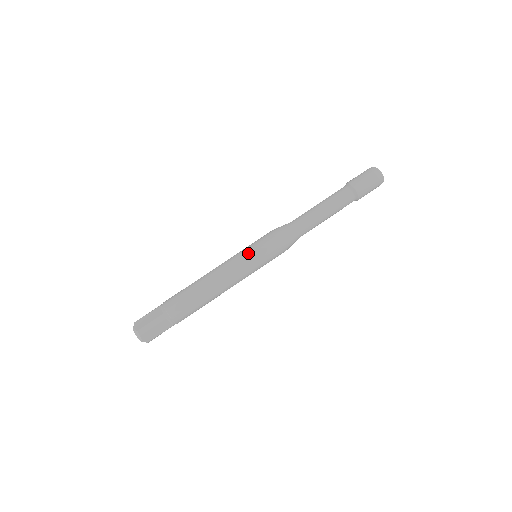
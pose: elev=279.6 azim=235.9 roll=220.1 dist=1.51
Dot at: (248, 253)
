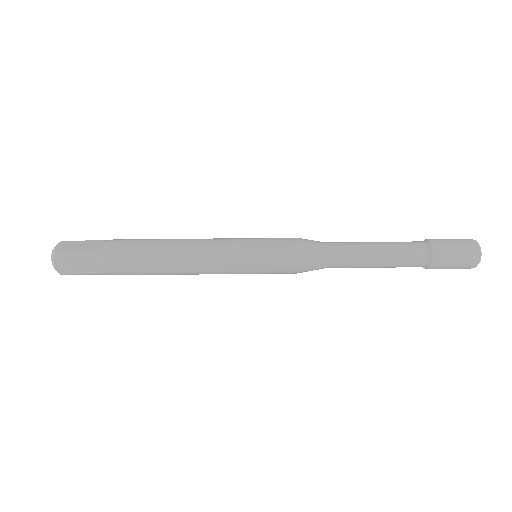
Dot at: (247, 244)
